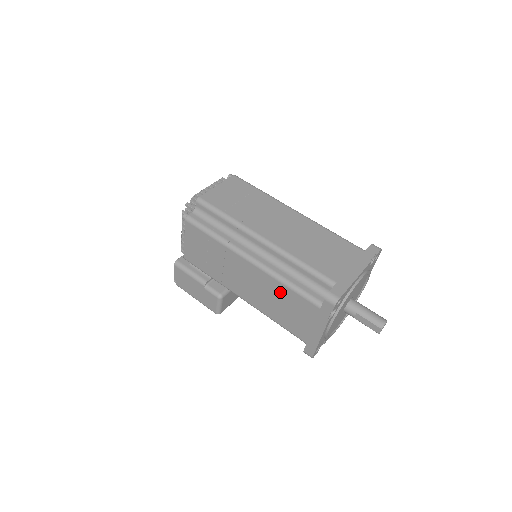
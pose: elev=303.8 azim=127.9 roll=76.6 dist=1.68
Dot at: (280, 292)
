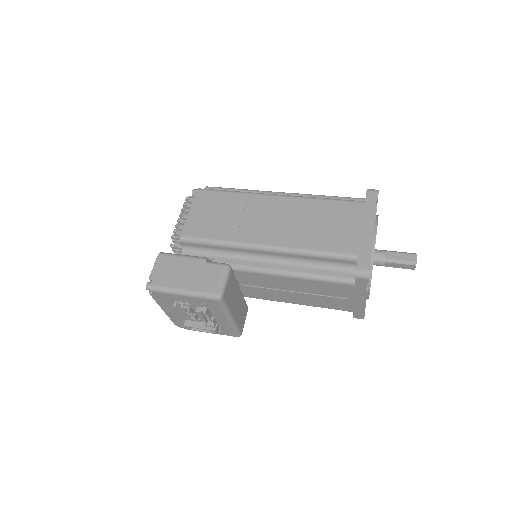
Dot at: (317, 209)
